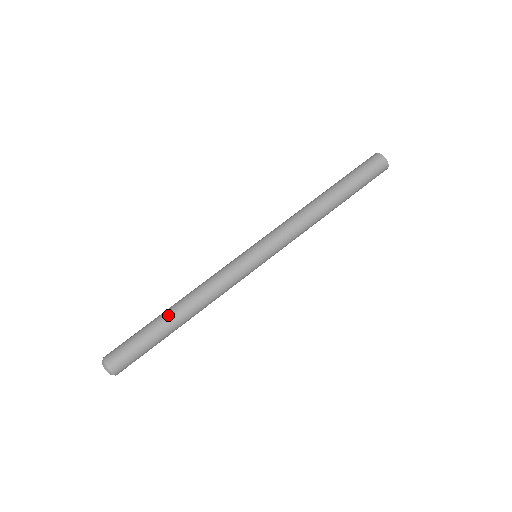
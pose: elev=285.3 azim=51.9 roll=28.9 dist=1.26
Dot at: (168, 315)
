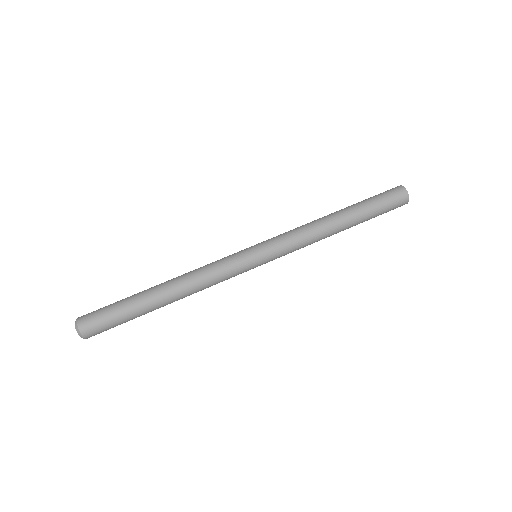
Dot at: (152, 287)
